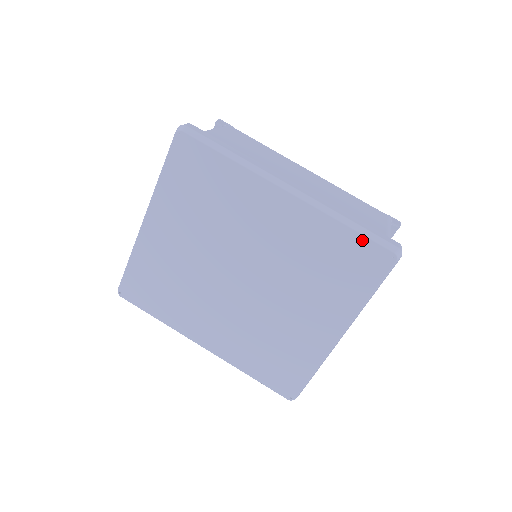
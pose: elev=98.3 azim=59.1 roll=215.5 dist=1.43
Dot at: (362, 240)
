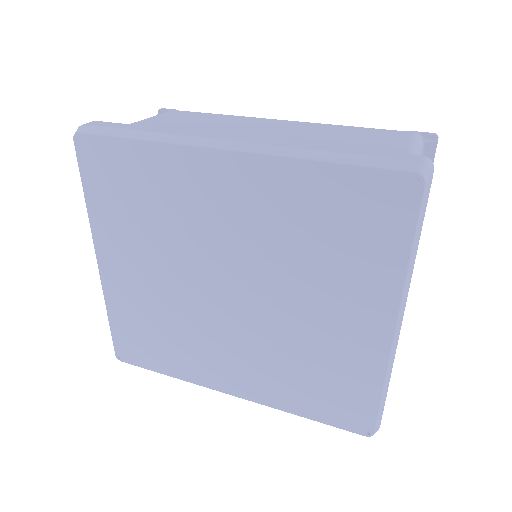
Dot at: (358, 173)
